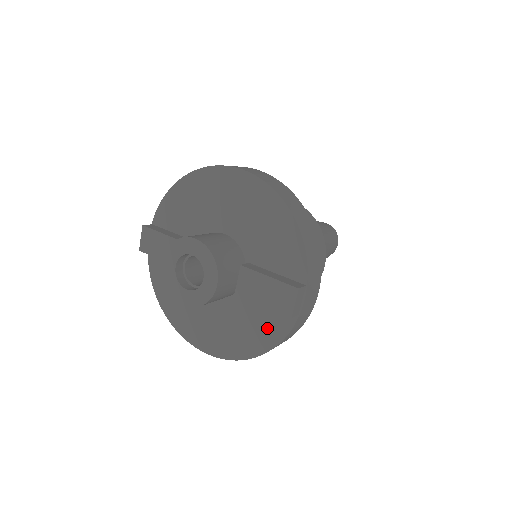
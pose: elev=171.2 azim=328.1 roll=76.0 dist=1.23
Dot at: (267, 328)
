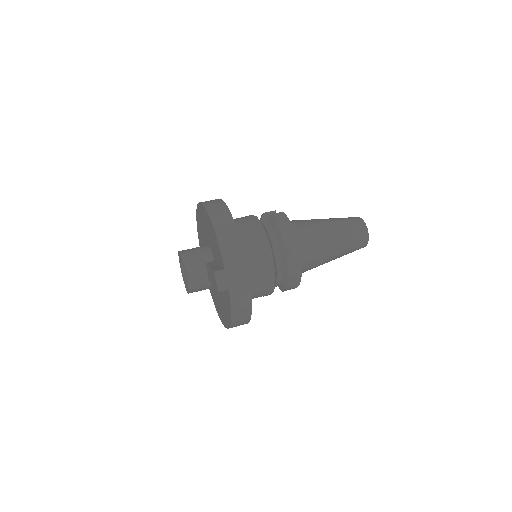
Dot at: (227, 302)
